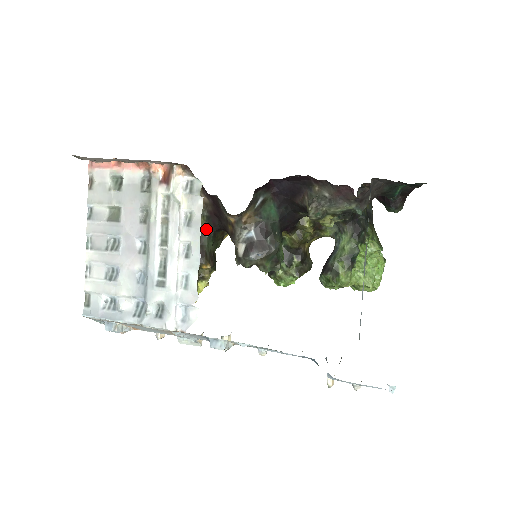
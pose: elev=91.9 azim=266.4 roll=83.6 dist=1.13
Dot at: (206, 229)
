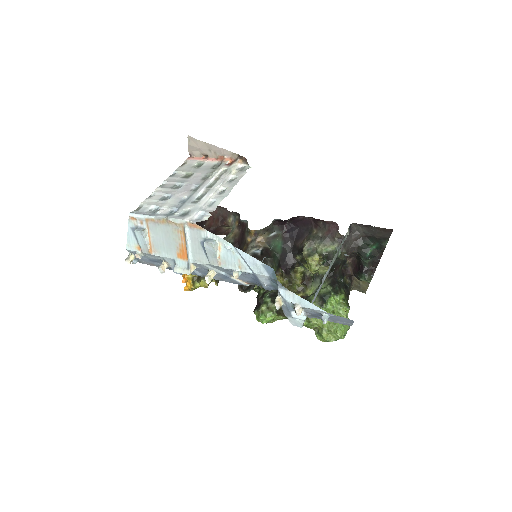
Dot at: occluded
